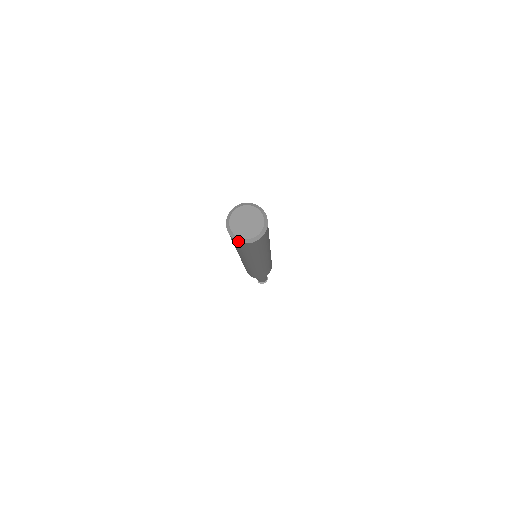
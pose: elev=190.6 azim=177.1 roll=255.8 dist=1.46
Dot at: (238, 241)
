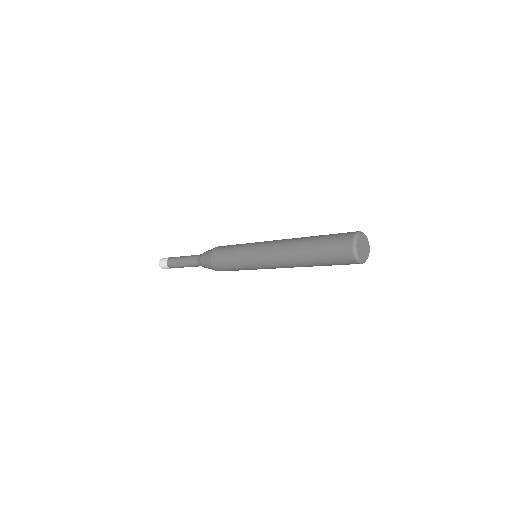
Dot at: (356, 258)
